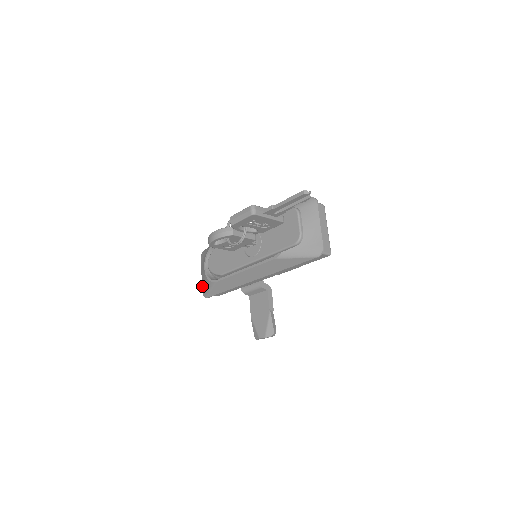
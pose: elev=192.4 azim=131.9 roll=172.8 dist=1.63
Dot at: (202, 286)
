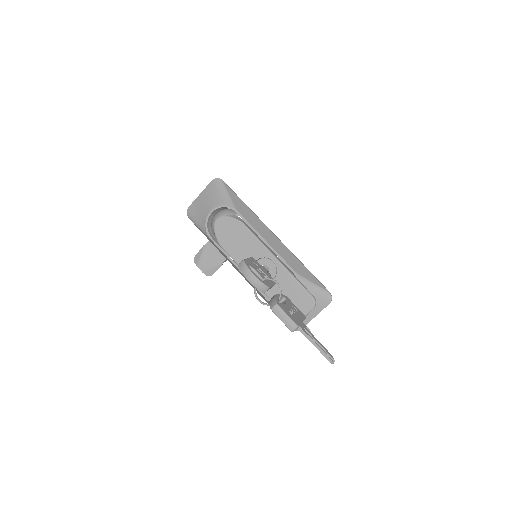
Dot at: (193, 204)
